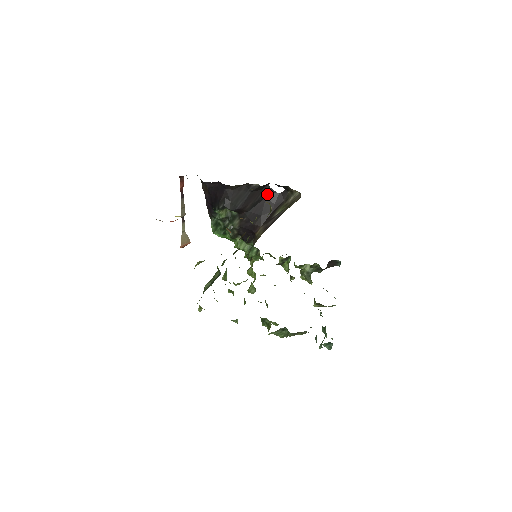
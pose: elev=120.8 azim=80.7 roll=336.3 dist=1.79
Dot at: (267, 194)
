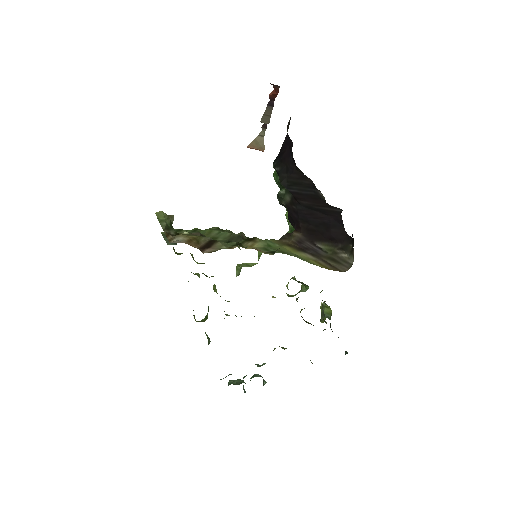
Dot at: (333, 215)
